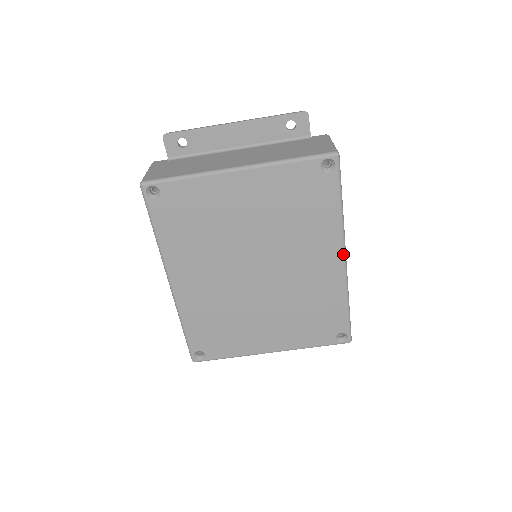
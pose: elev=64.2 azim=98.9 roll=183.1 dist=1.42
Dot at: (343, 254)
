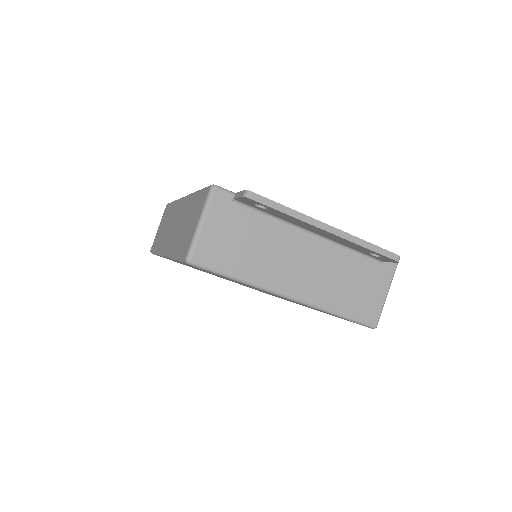
Dot at: occluded
